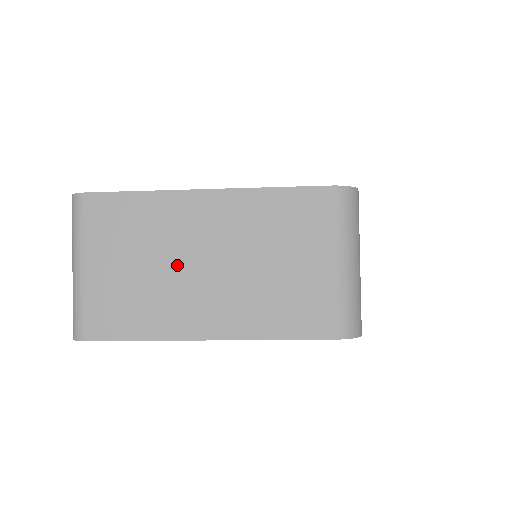
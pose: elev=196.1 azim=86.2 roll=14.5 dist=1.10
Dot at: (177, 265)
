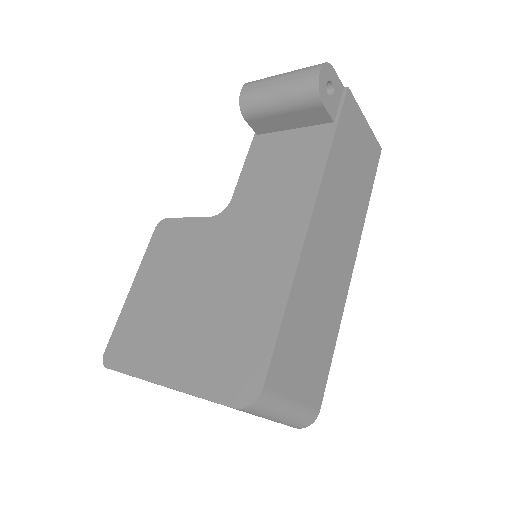
Dot at: occluded
